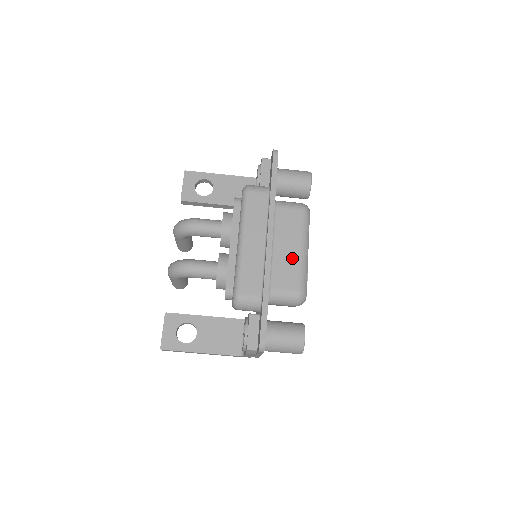
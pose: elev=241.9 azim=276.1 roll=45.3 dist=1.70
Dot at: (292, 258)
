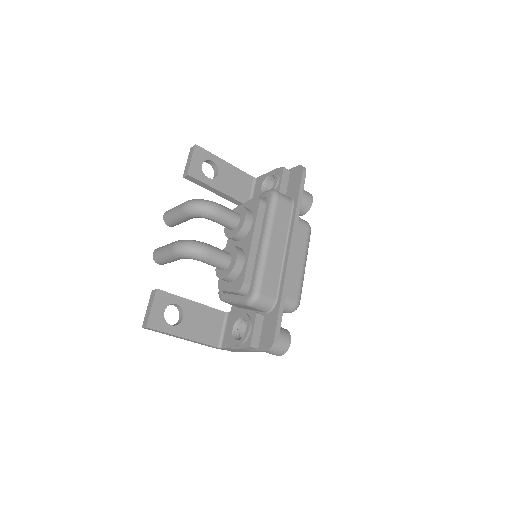
Dot at: (297, 270)
